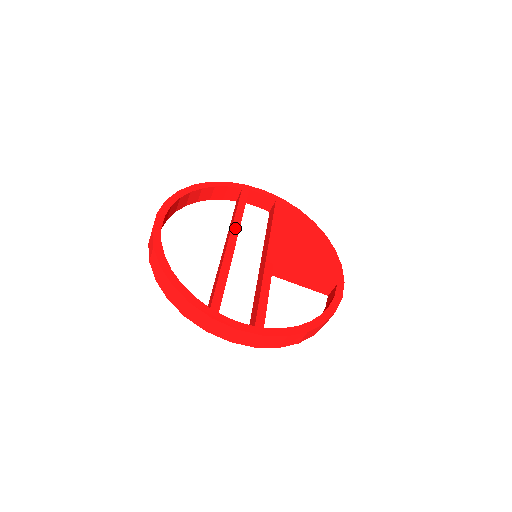
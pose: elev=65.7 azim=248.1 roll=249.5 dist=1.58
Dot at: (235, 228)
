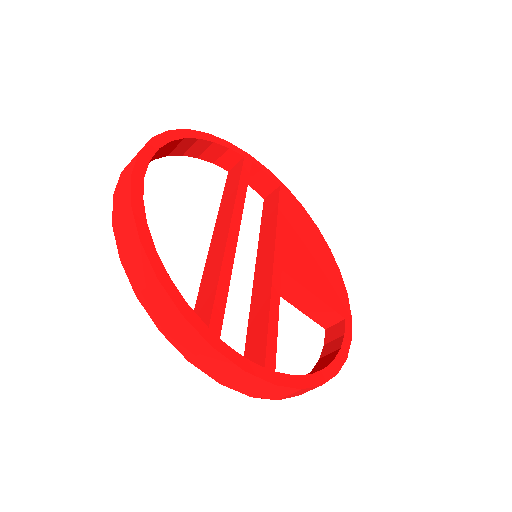
Dot at: (238, 209)
